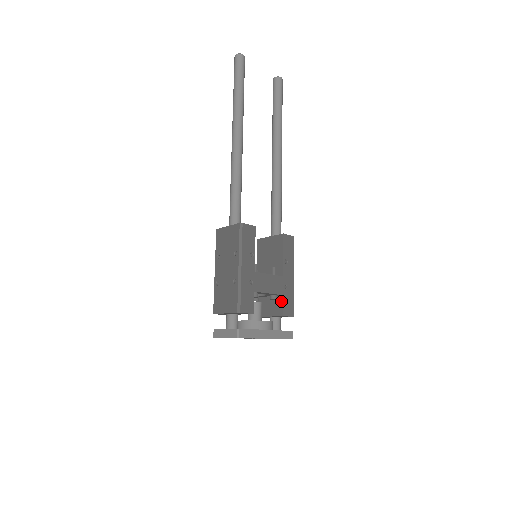
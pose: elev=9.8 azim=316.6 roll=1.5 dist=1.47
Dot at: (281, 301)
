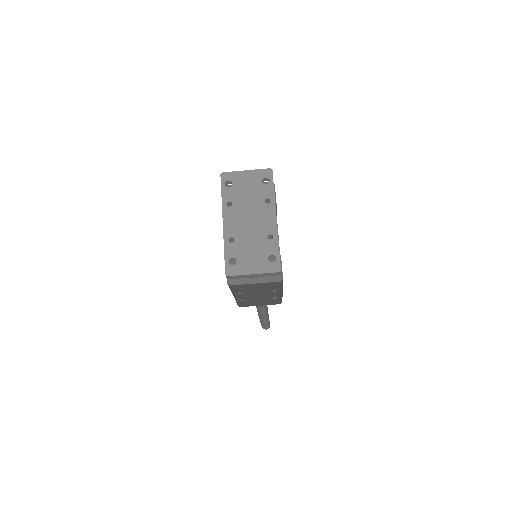
Dot at: occluded
